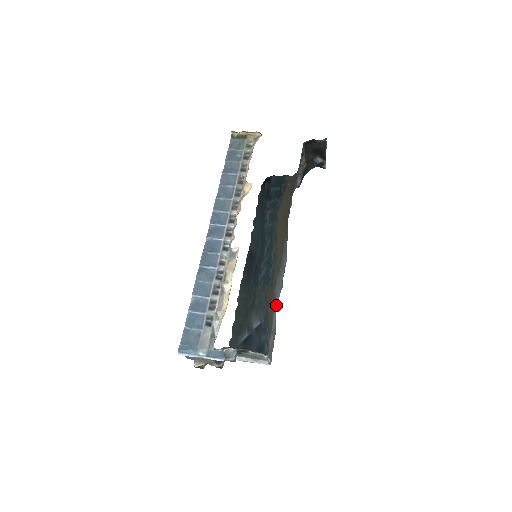
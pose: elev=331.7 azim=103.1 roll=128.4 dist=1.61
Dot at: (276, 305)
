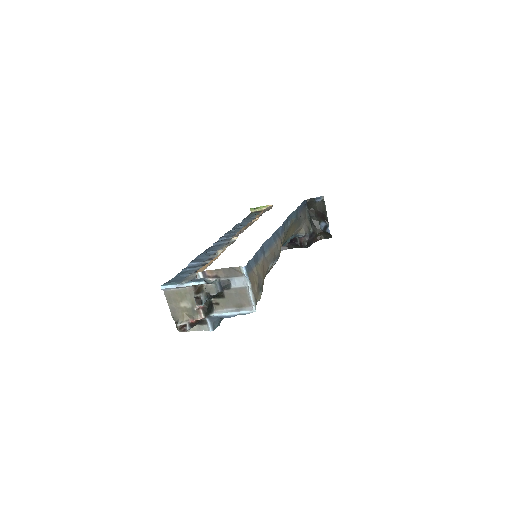
Dot at: (264, 256)
